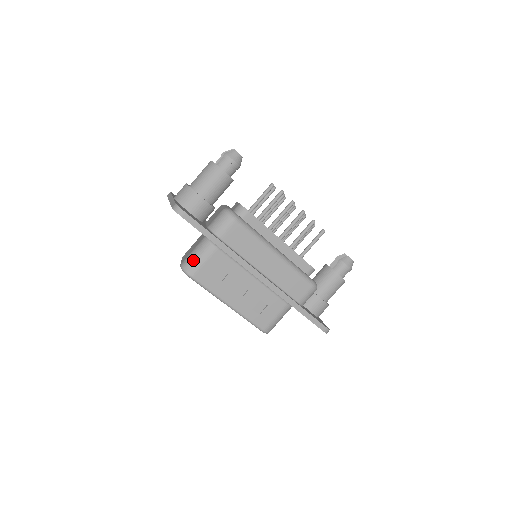
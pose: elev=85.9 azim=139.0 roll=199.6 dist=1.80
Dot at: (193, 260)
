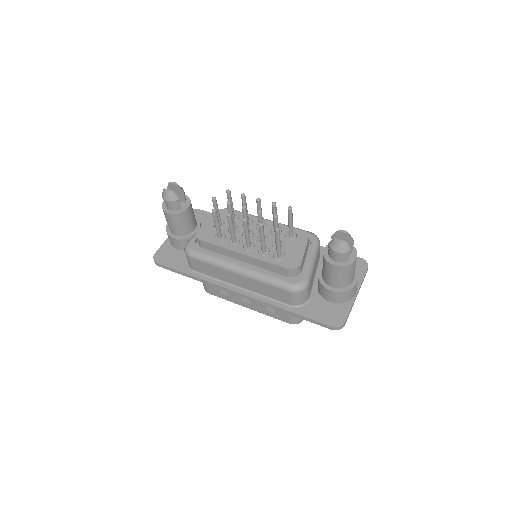
Dot at: occluded
